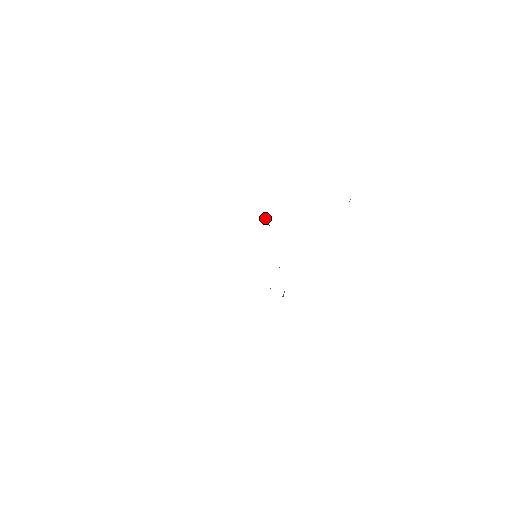
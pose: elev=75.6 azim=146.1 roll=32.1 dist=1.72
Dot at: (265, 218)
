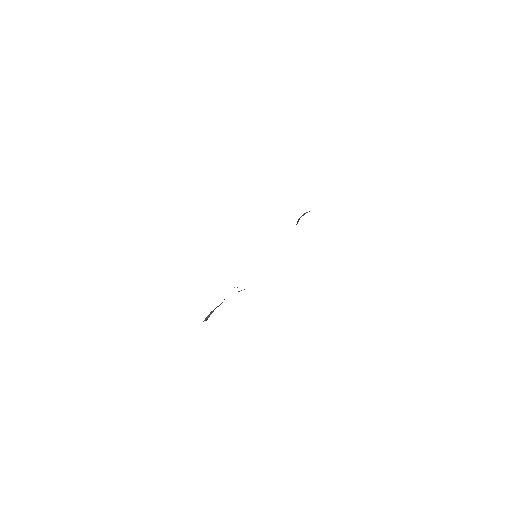
Dot at: occluded
